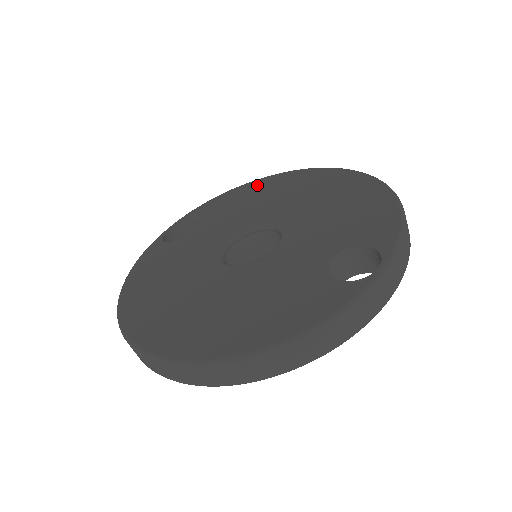
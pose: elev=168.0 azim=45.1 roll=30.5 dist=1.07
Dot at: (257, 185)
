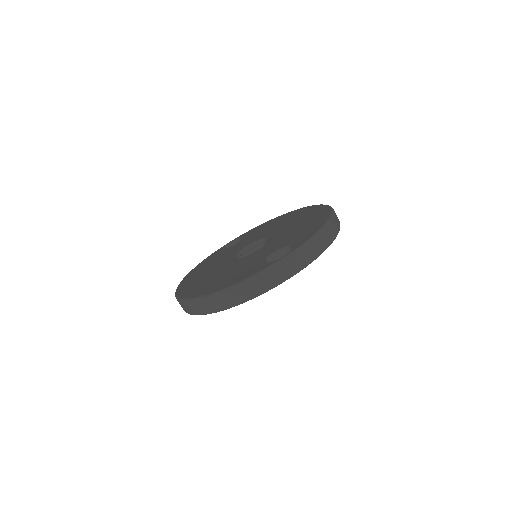
Dot at: (282, 217)
